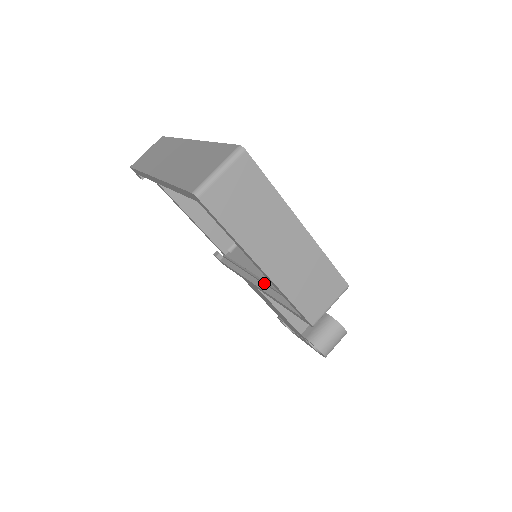
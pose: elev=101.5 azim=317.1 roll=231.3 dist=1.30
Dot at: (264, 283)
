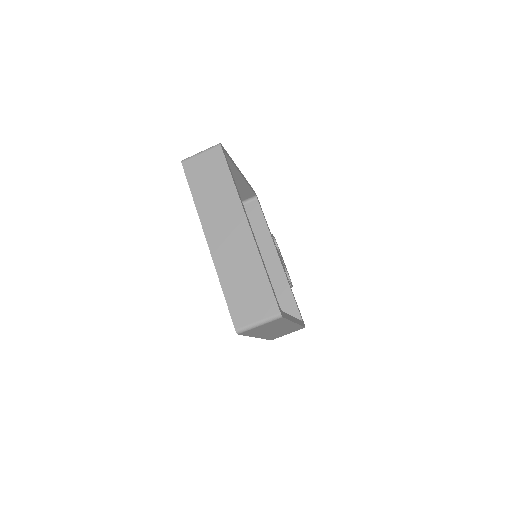
Dot at: occluded
